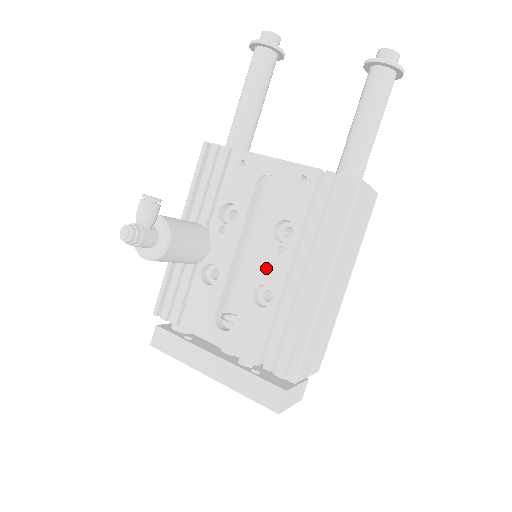
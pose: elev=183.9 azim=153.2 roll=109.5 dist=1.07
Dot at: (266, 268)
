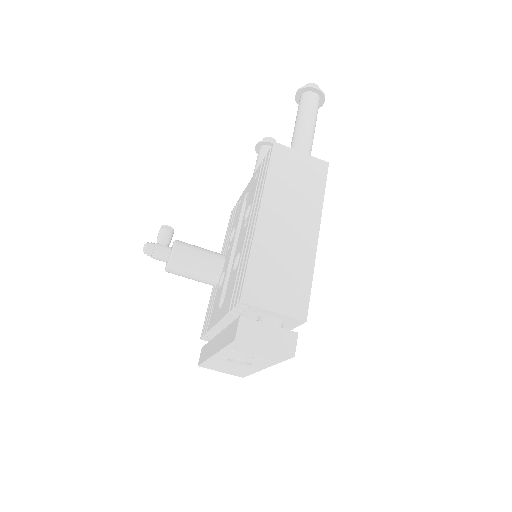
Dot at: (240, 243)
